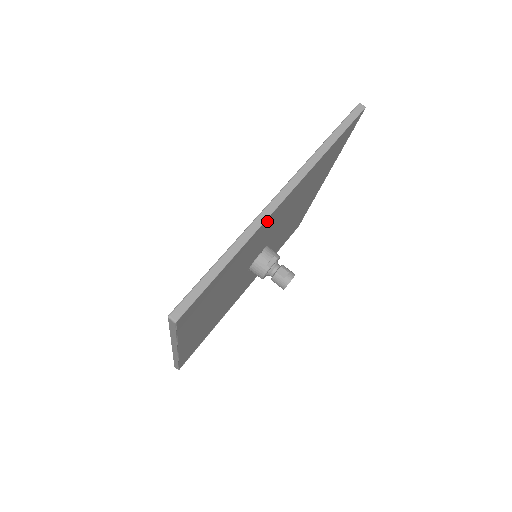
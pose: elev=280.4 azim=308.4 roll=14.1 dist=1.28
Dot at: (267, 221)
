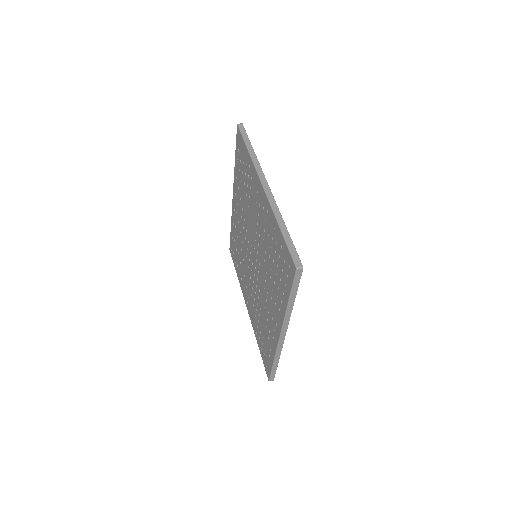
Dot at: occluded
